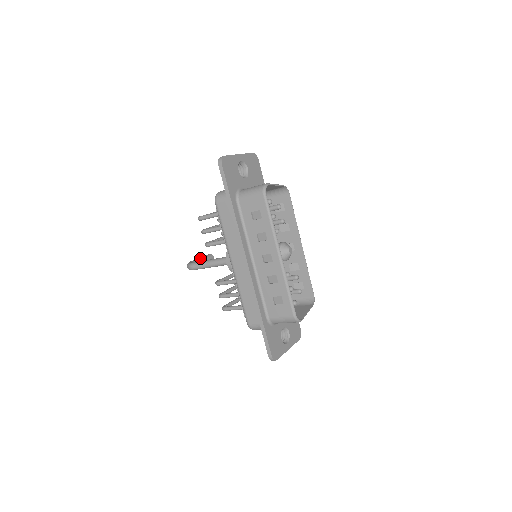
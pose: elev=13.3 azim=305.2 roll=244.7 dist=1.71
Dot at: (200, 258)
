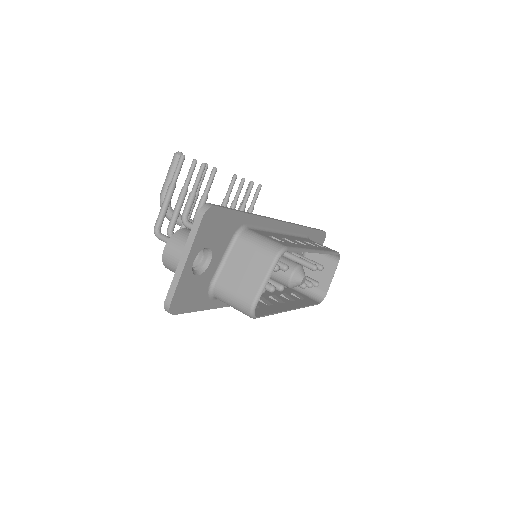
Dot at: (169, 180)
